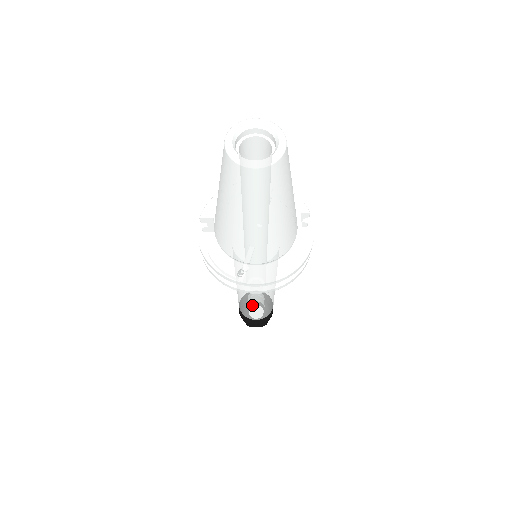
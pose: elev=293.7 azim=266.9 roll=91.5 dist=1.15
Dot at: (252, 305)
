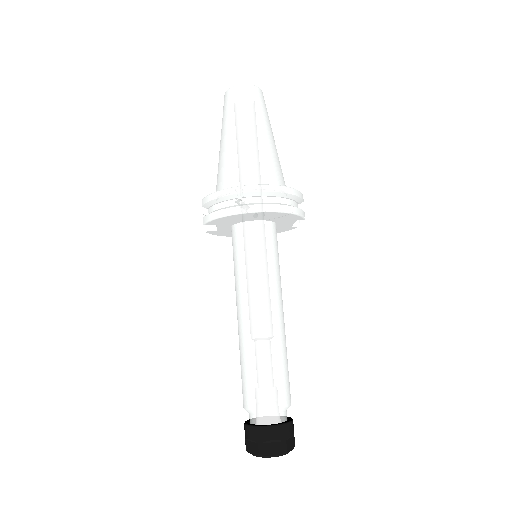
Dot at: (259, 347)
